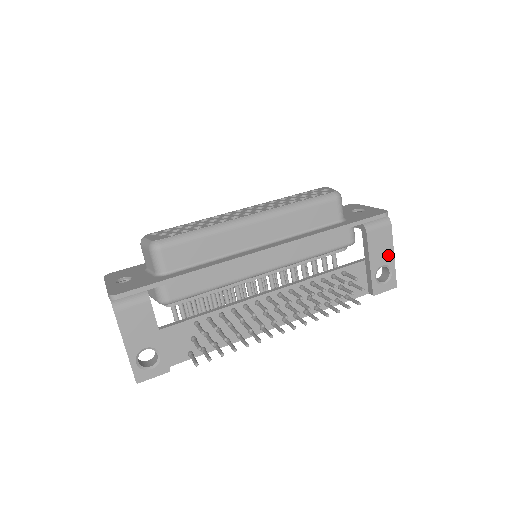
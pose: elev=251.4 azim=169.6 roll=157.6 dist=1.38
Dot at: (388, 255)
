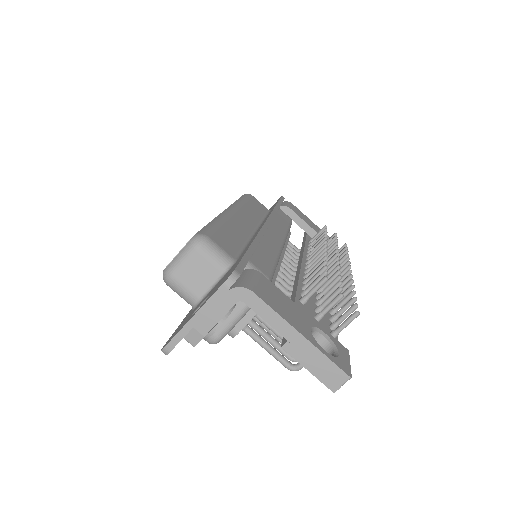
Dot at: (312, 223)
